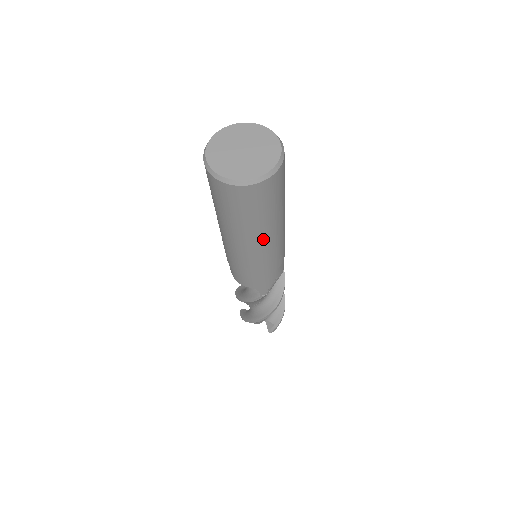
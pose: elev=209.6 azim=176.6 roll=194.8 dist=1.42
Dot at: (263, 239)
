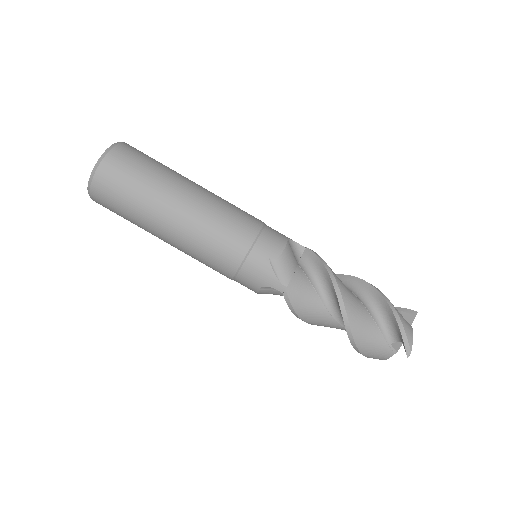
Dot at: (172, 220)
